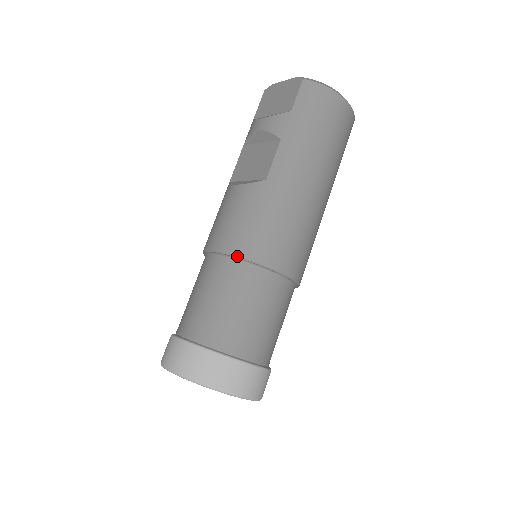
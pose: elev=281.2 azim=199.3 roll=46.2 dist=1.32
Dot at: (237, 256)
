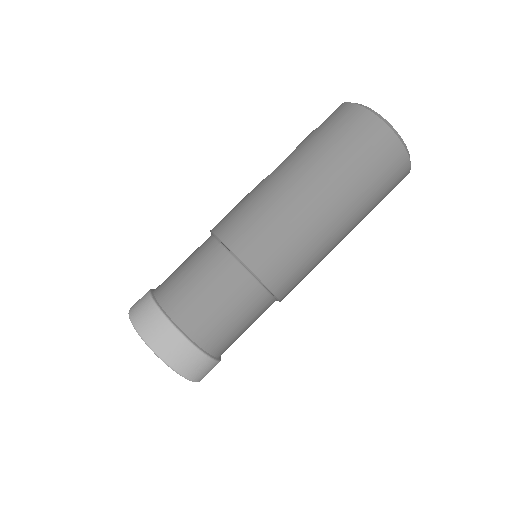
Dot at: (211, 231)
